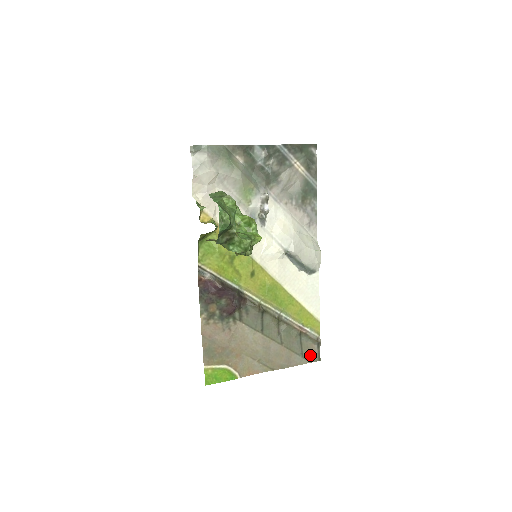
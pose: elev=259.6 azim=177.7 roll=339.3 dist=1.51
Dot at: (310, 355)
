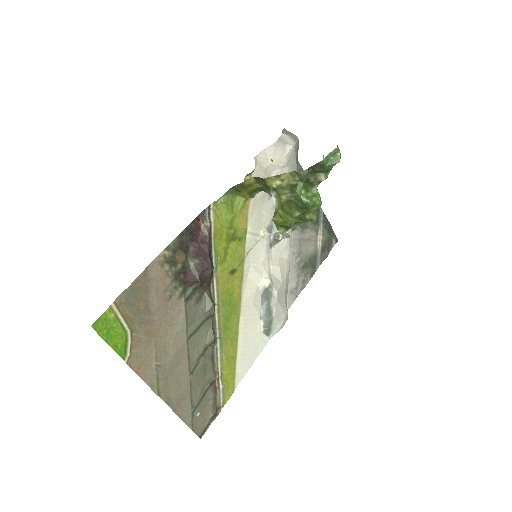
Dot at: (199, 420)
